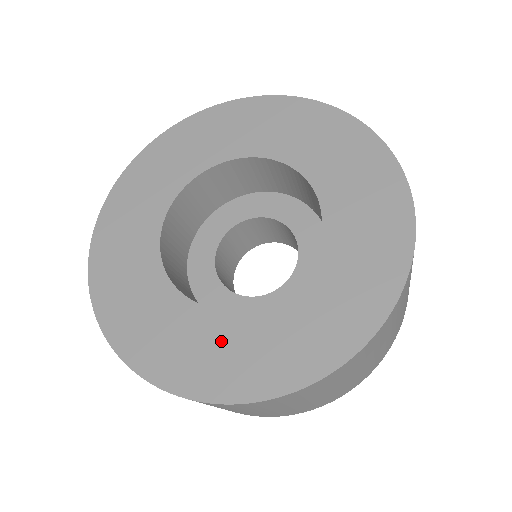
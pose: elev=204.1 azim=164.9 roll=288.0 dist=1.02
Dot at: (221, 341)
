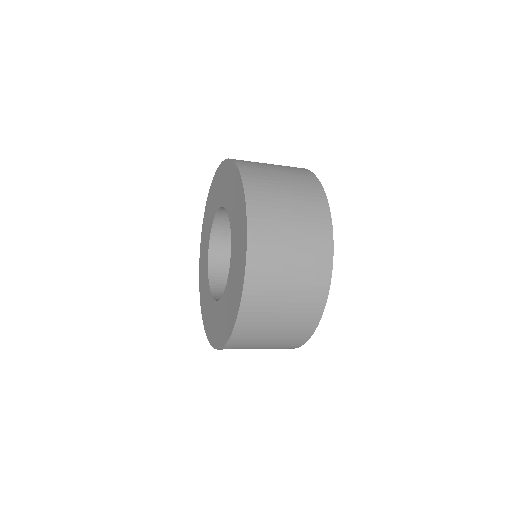
Dot at: (222, 314)
